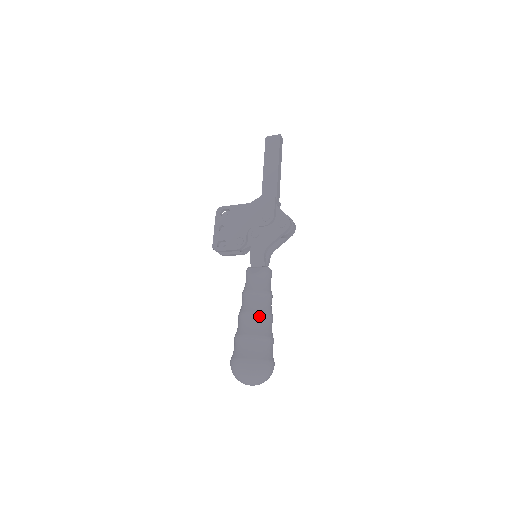
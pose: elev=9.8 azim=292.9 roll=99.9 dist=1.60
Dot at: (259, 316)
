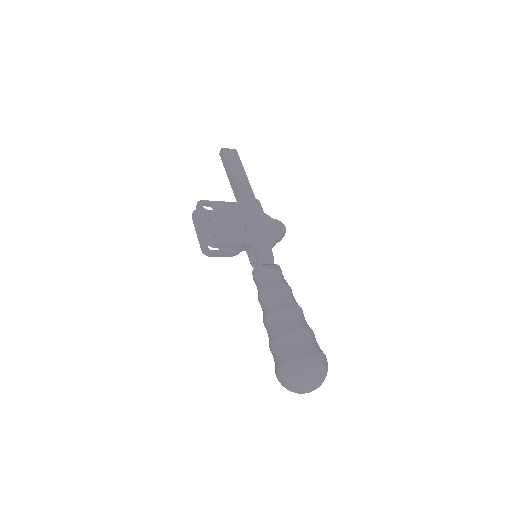
Dot at: (301, 310)
